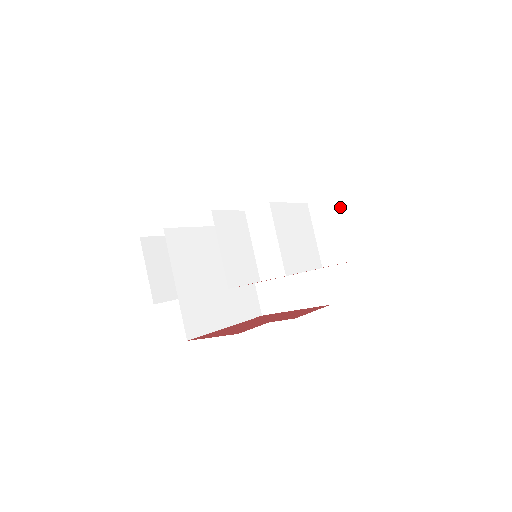
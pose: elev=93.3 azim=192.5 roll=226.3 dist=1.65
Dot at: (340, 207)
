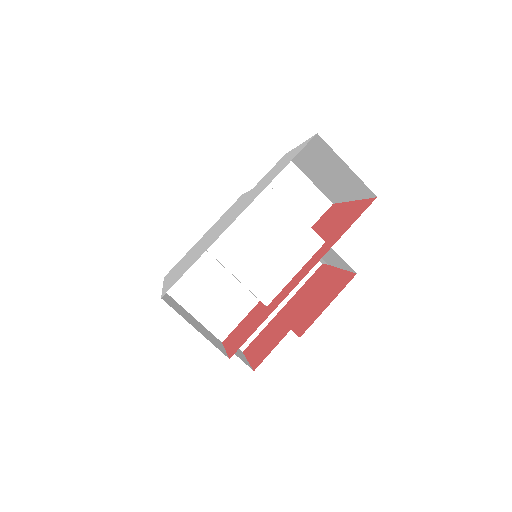
Dot at: (319, 143)
